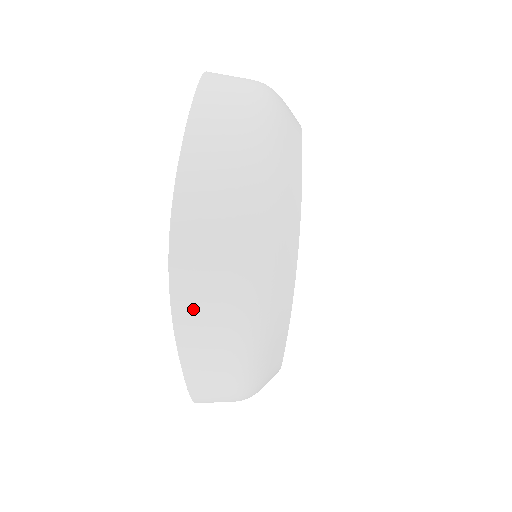
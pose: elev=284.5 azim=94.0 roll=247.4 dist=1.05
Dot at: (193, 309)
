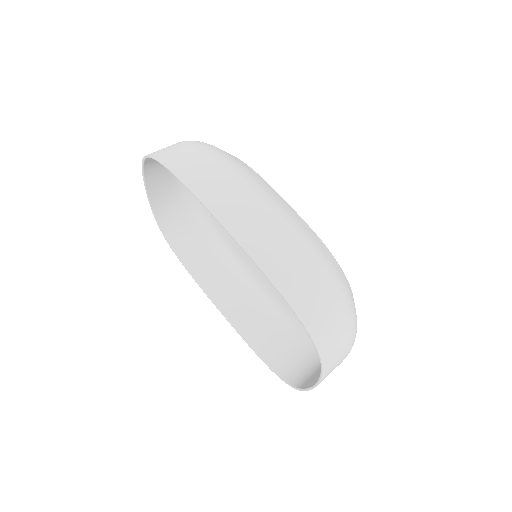
Dot at: (181, 163)
